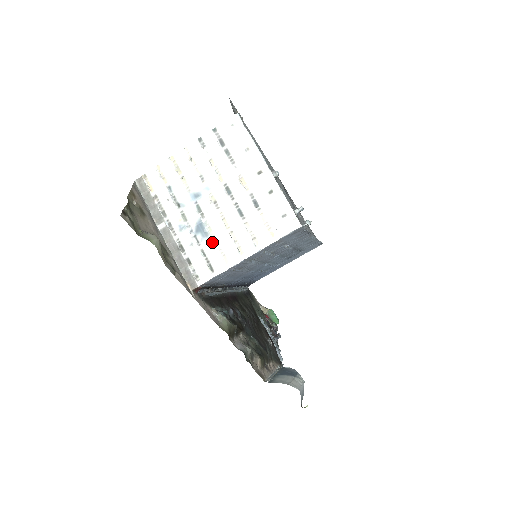
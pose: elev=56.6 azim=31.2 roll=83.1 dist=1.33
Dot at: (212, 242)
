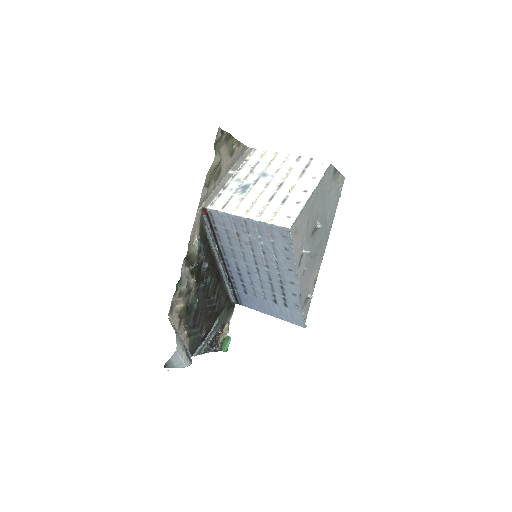
Dot at: (241, 197)
